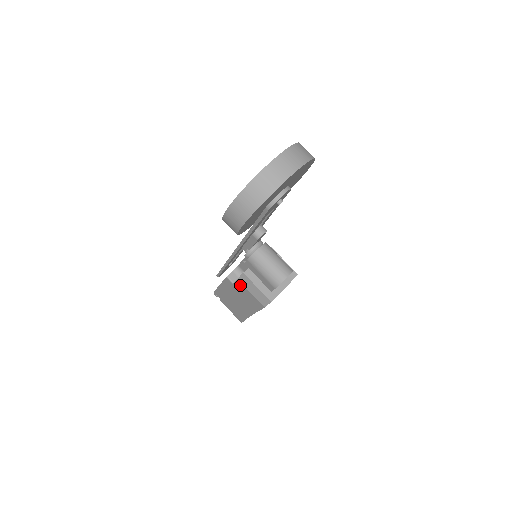
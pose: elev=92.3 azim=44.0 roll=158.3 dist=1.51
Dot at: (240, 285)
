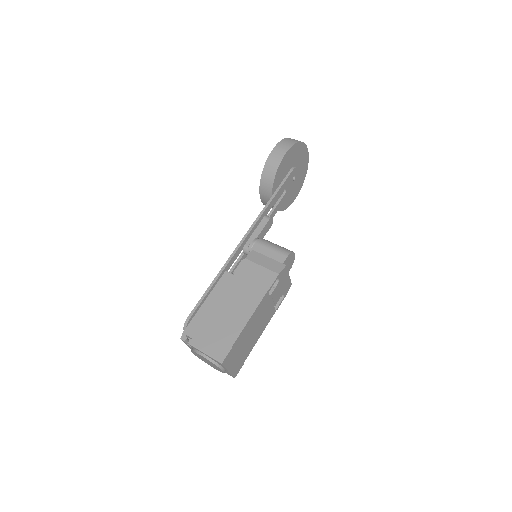
Dot at: (247, 266)
